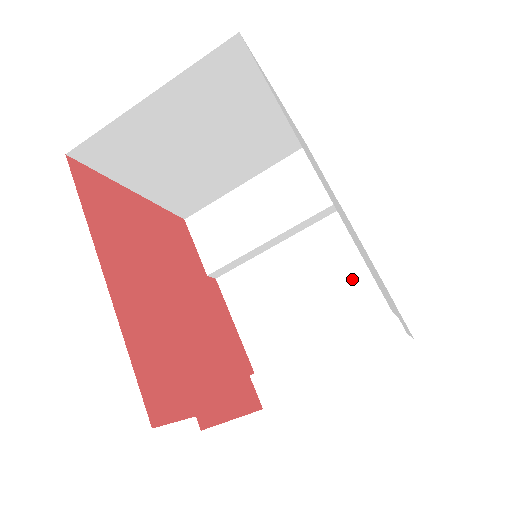
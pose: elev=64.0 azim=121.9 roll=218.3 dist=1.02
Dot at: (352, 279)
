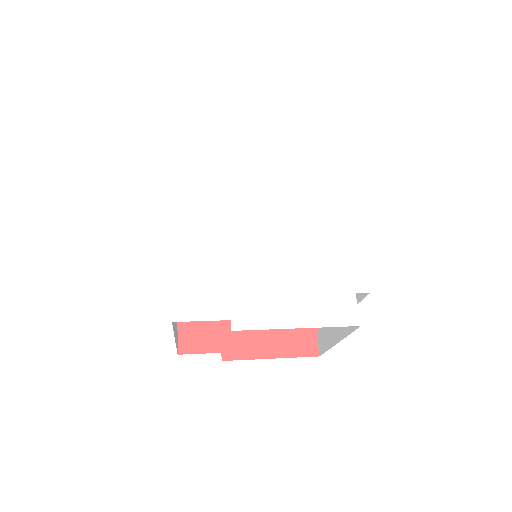
Dot at: occluded
